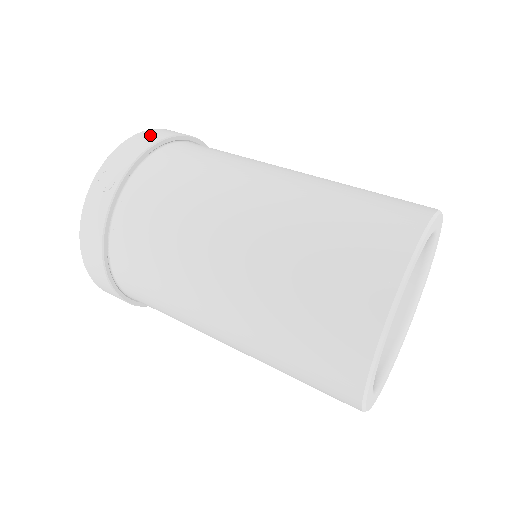
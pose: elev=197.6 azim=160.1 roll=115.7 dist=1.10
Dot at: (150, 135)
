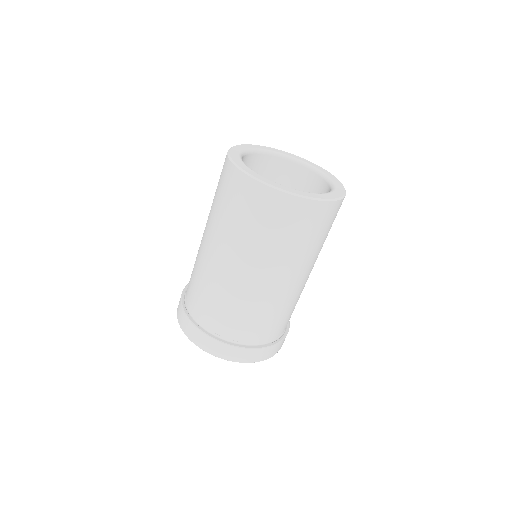
Dot at: occluded
